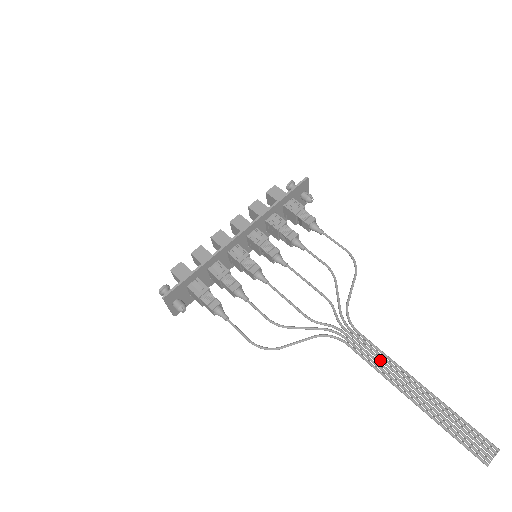
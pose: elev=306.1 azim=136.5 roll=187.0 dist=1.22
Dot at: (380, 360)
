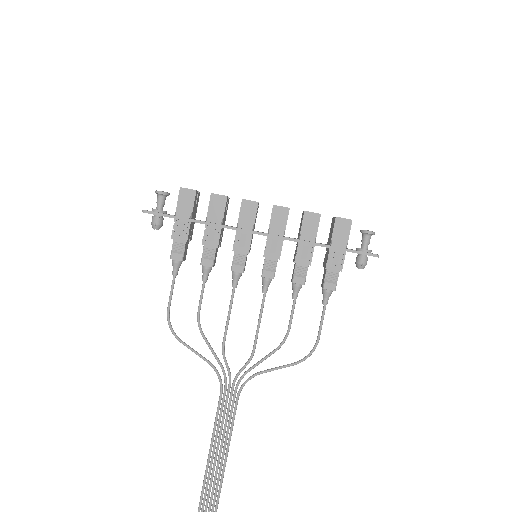
Dot at: (224, 428)
